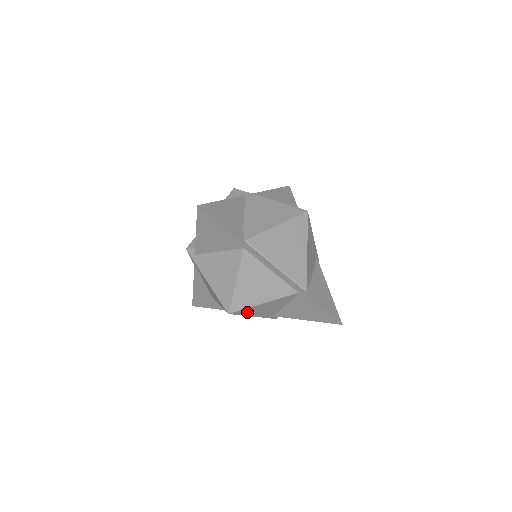
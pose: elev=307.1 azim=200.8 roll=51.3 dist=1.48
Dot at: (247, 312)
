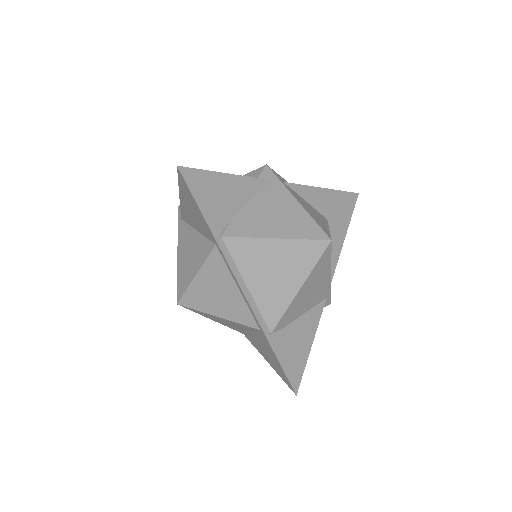
Dot at: (202, 313)
